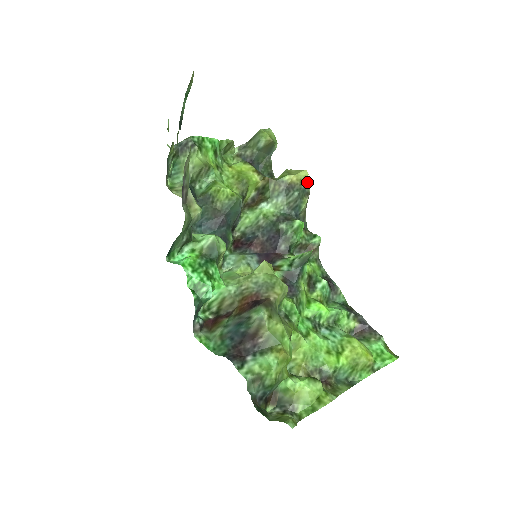
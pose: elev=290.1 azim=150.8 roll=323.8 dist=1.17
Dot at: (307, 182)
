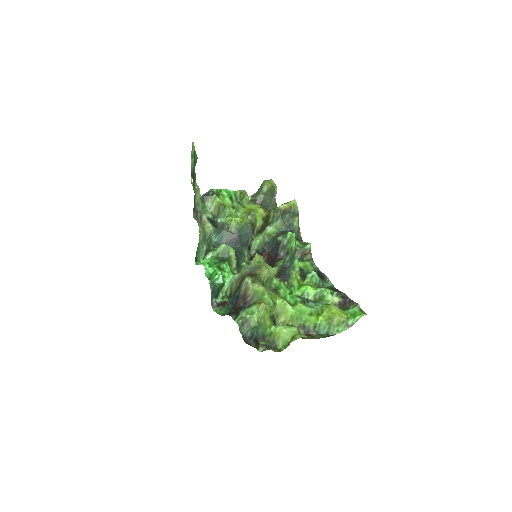
Dot at: (296, 207)
